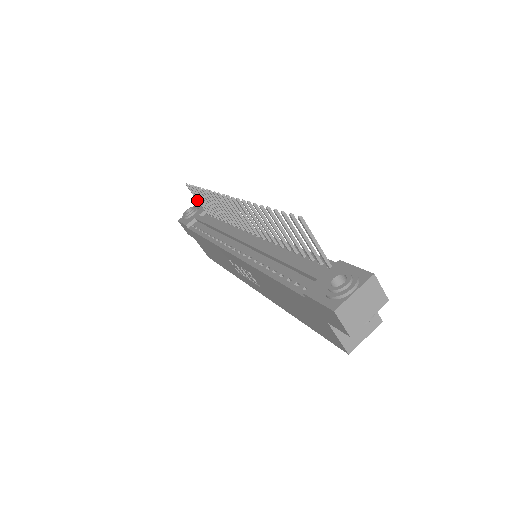
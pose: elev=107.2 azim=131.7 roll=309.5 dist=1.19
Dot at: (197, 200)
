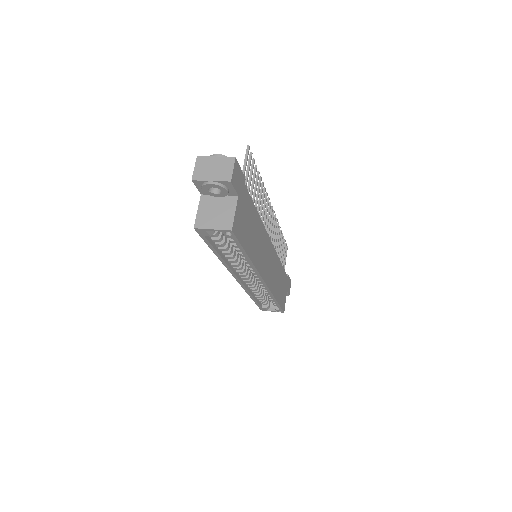
Dot at: (284, 260)
